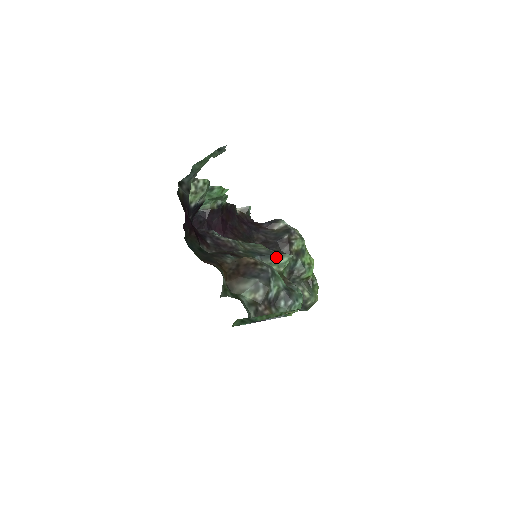
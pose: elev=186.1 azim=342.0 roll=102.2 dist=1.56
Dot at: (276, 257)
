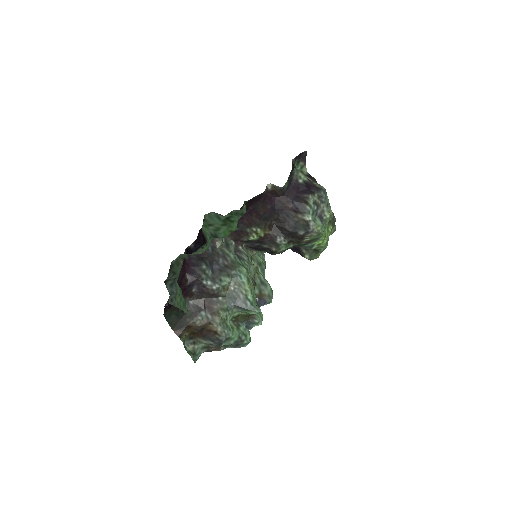
Dot at: (246, 310)
